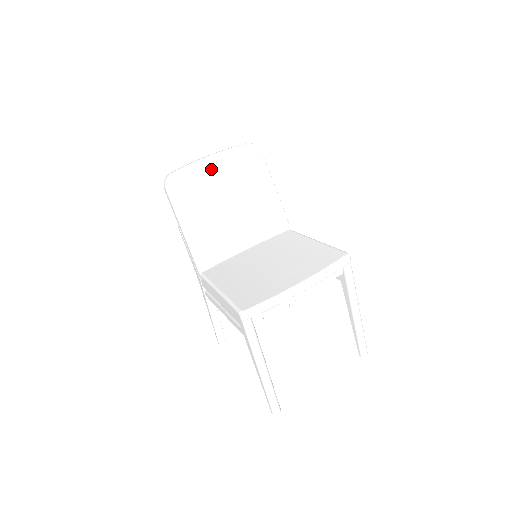
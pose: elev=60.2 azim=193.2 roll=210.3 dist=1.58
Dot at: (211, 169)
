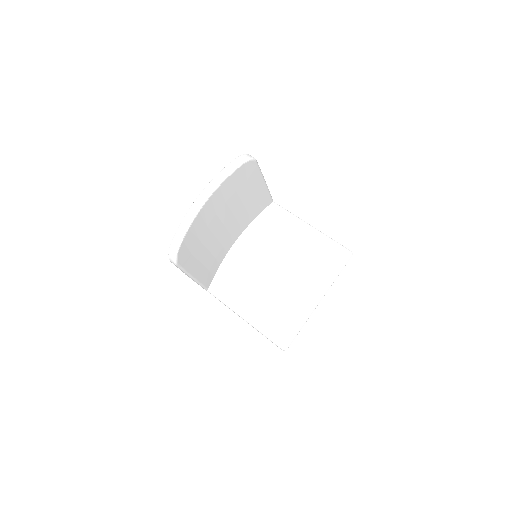
Dot at: (208, 209)
